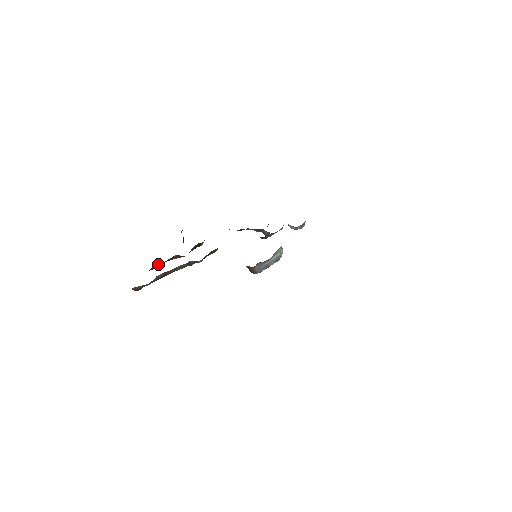
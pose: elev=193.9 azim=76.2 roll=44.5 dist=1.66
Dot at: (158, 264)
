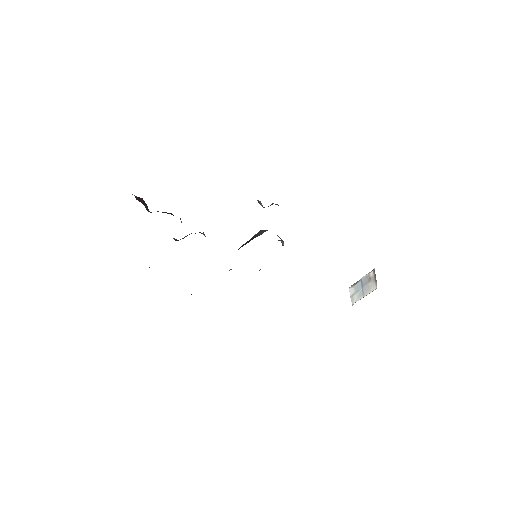
Dot at: occluded
